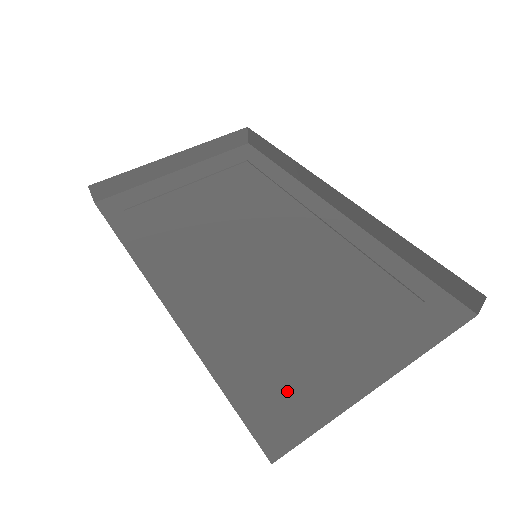
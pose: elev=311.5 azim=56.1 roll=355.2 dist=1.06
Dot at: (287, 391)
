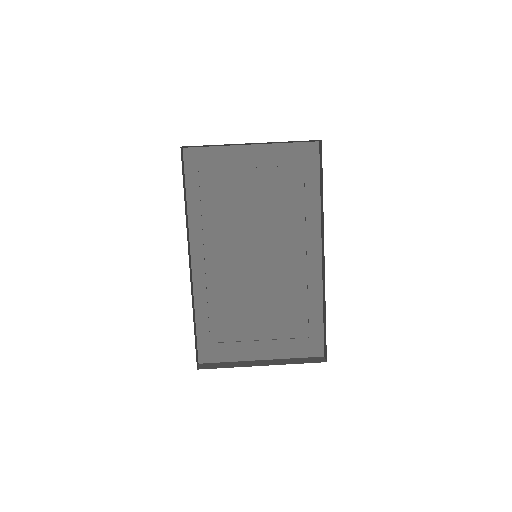
Dot at: (221, 342)
